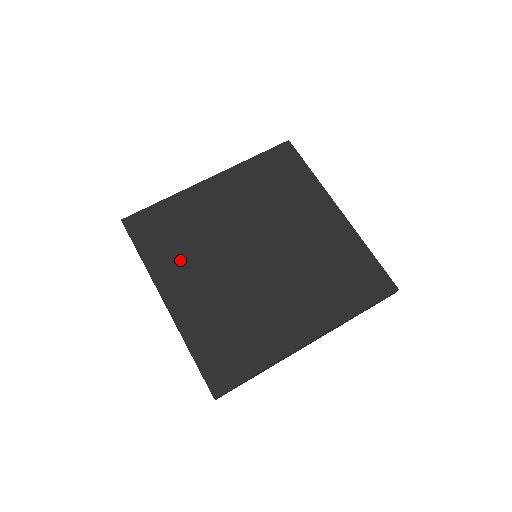
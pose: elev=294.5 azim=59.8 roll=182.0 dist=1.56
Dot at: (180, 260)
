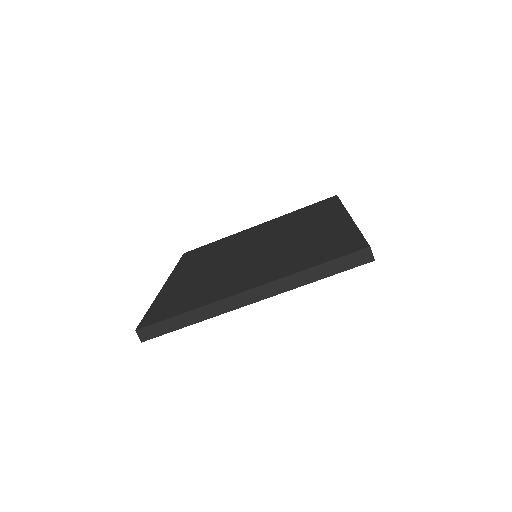
Dot at: (217, 287)
